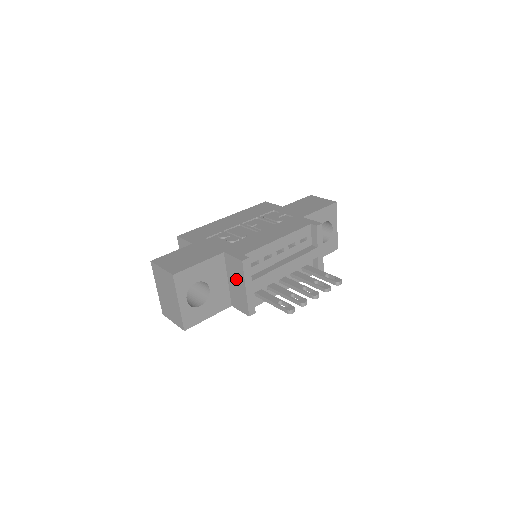
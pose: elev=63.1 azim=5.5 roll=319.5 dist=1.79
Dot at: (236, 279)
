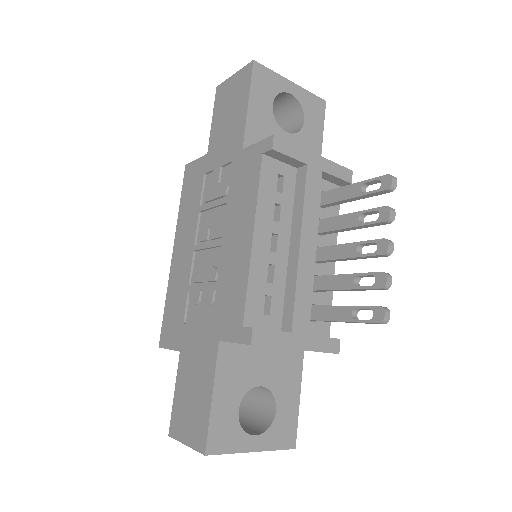
Dot at: occluded
